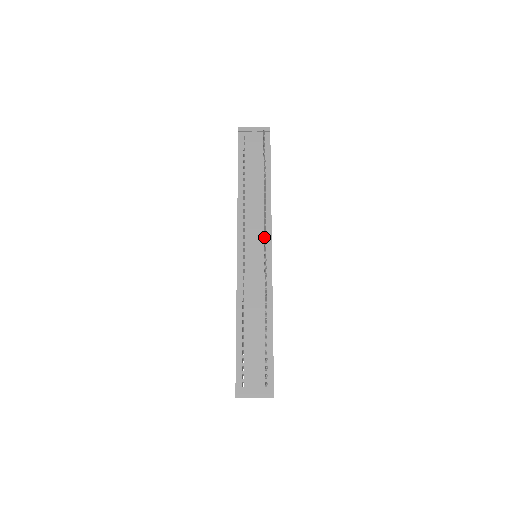
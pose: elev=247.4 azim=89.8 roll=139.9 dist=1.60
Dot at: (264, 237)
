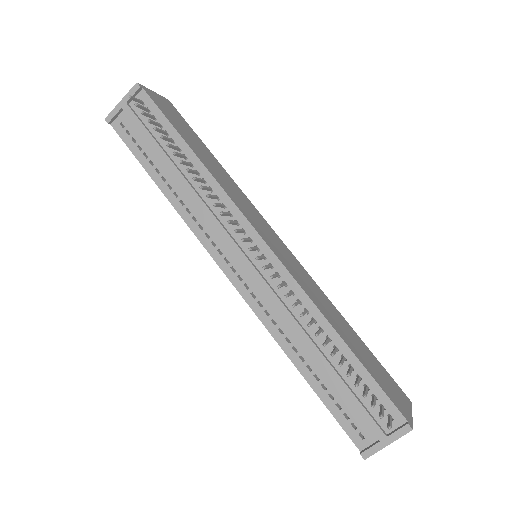
Dot at: (242, 233)
